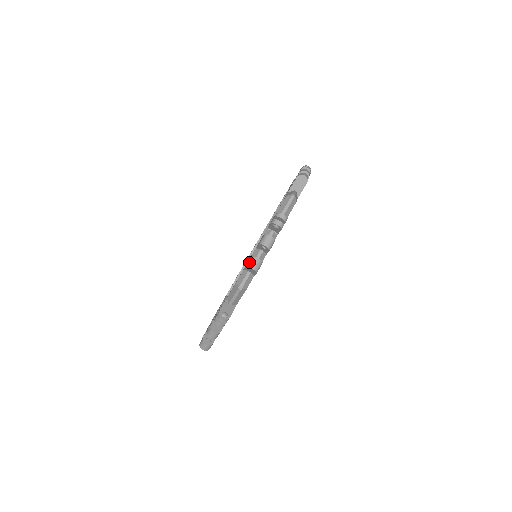
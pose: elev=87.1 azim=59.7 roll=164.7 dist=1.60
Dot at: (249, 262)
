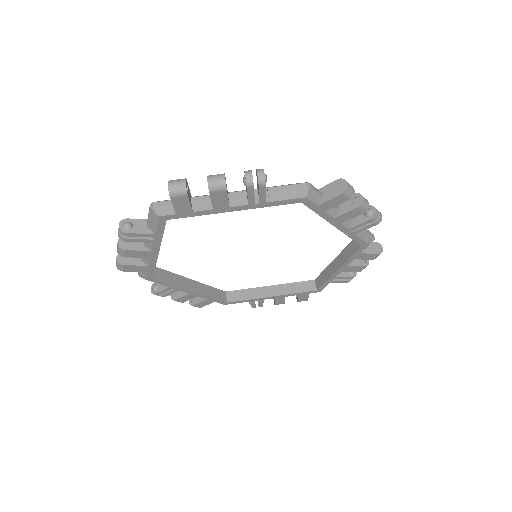
Dot at: (345, 181)
